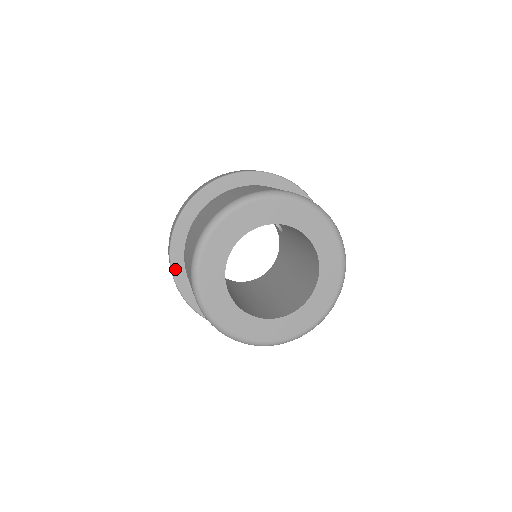
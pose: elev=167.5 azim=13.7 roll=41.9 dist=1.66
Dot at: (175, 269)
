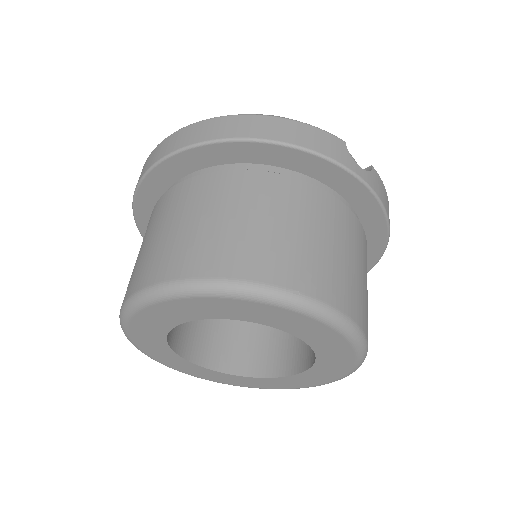
Dot at: occluded
